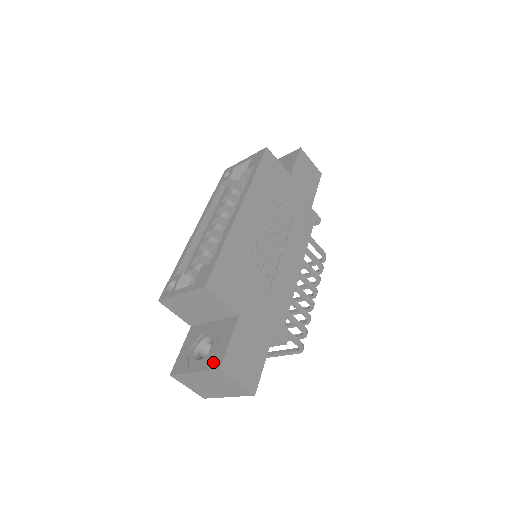
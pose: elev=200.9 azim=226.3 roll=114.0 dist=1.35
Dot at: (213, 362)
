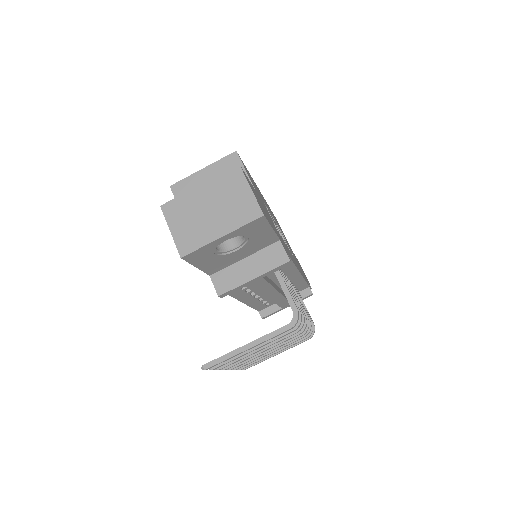
Dot at: occluded
